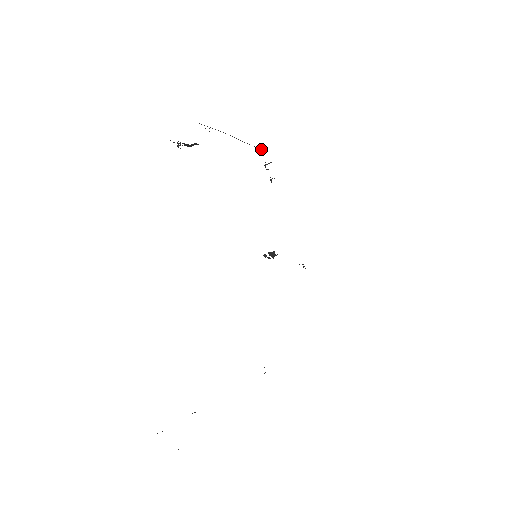
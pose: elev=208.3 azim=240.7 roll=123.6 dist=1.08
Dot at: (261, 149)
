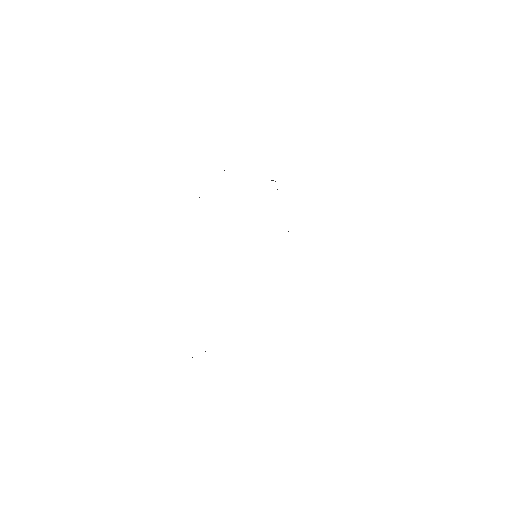
Dot at: occluded
